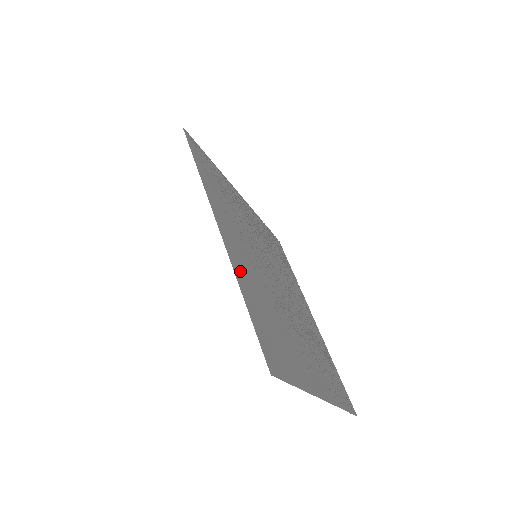
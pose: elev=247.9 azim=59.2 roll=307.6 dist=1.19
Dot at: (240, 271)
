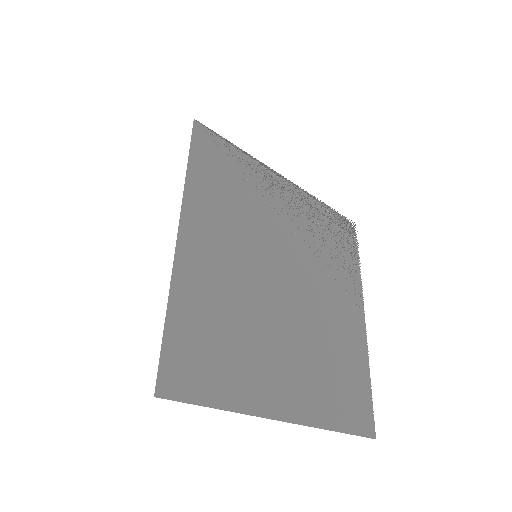
Dot at: (188, 281)
